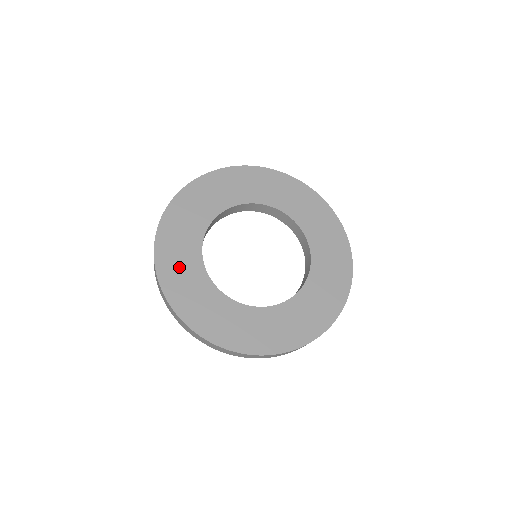
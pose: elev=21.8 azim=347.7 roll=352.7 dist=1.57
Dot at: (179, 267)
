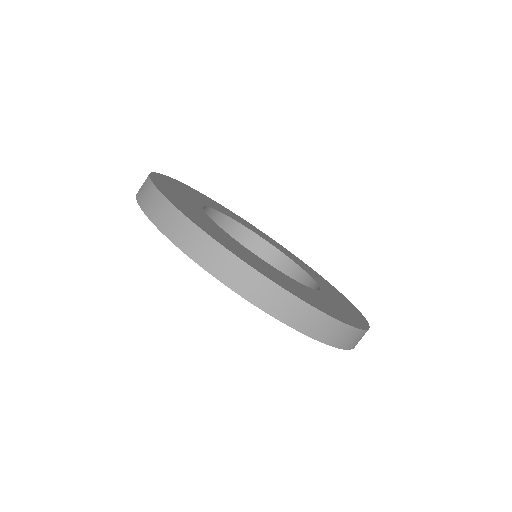
Dot at: (200, 196)
